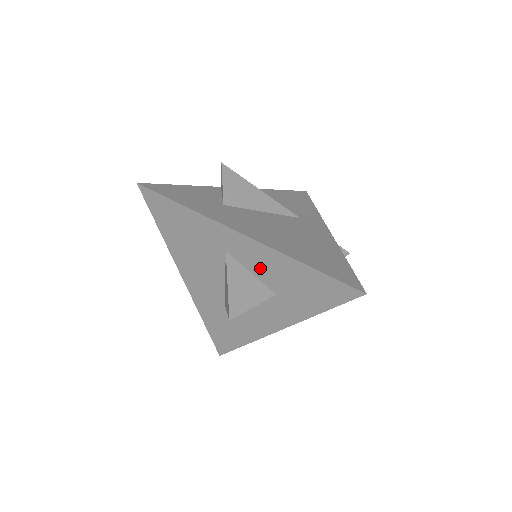
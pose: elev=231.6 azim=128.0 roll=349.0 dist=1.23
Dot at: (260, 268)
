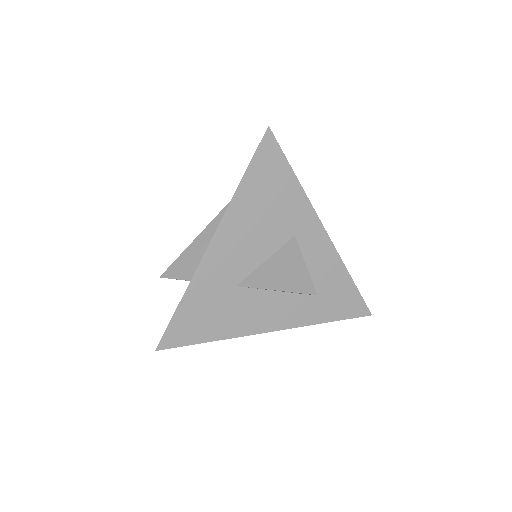
Dot at: (311, 264)
